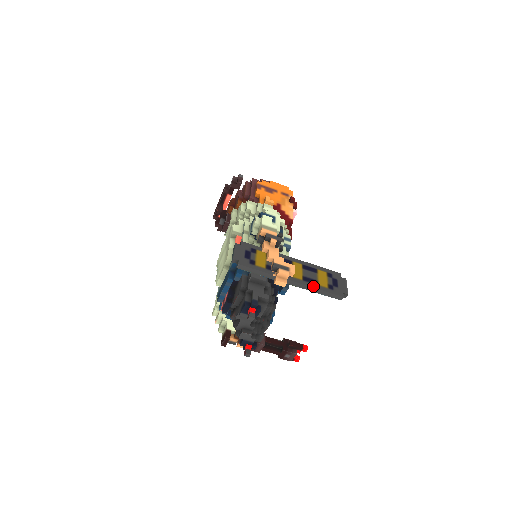
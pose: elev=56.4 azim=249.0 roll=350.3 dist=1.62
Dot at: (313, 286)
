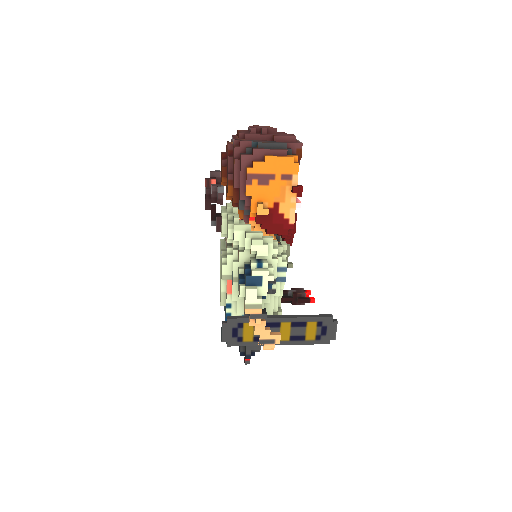
Dot at: (299, 343)
